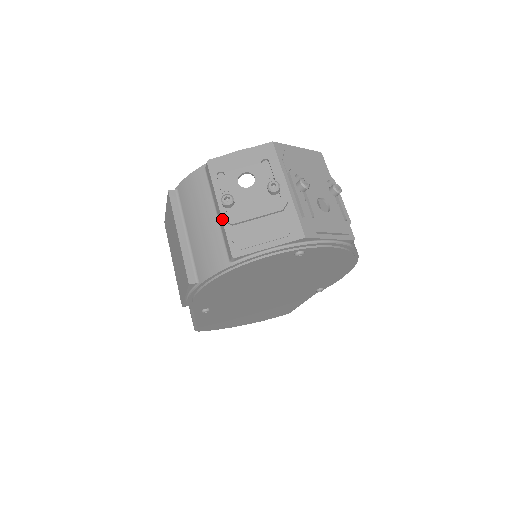
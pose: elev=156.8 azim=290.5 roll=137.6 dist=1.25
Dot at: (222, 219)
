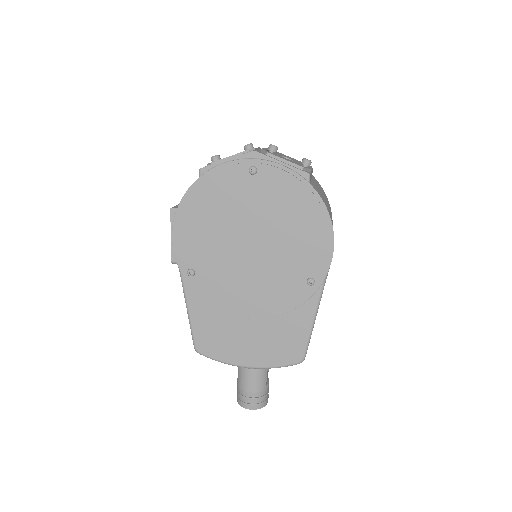
Dot at: occluded
